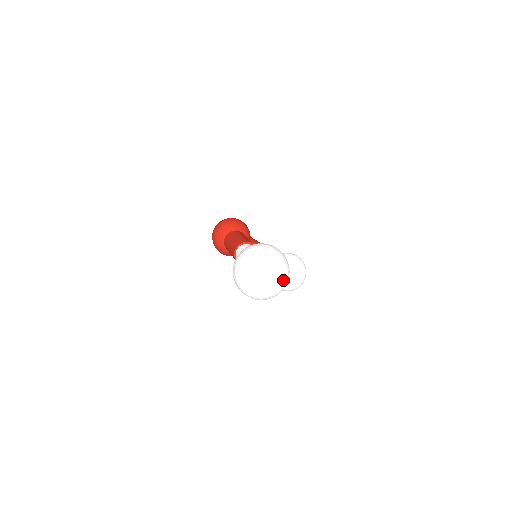
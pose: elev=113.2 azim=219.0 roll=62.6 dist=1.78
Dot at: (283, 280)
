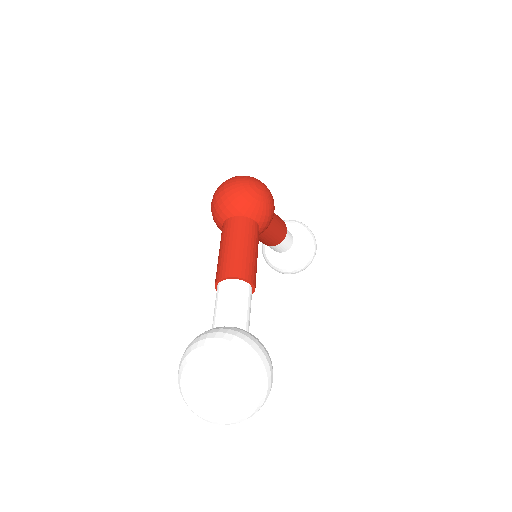
Dot at: (243, 420)
